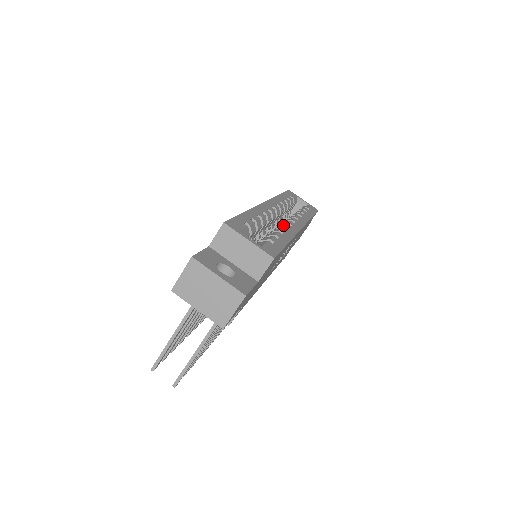
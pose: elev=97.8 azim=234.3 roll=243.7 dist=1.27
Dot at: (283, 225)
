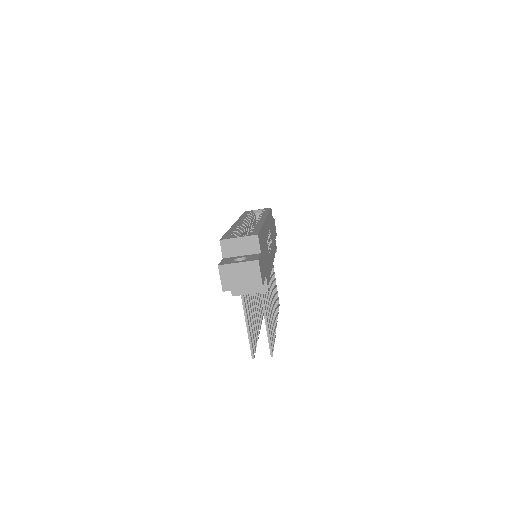
Dot at: occluded
